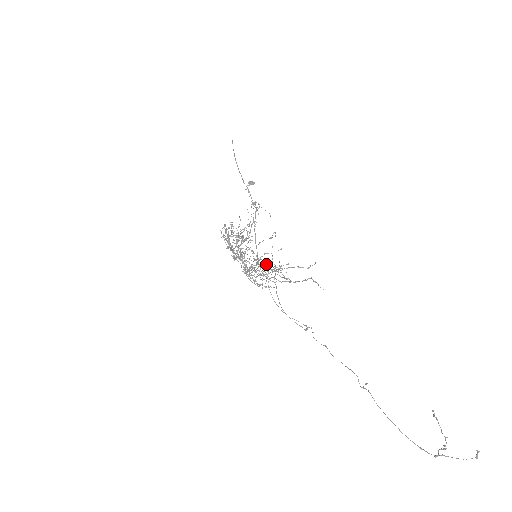
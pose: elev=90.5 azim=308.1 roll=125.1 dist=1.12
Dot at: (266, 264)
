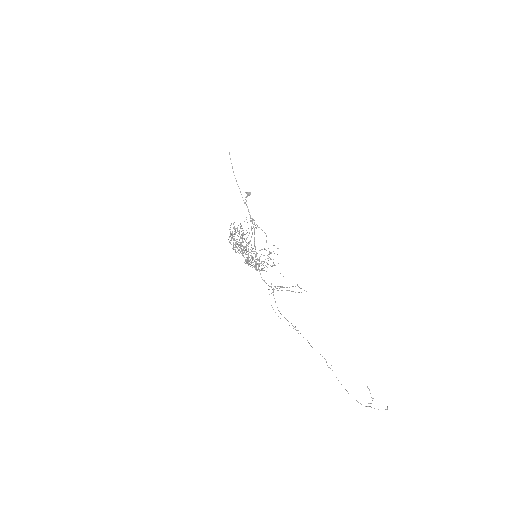
Dot at: occluded
